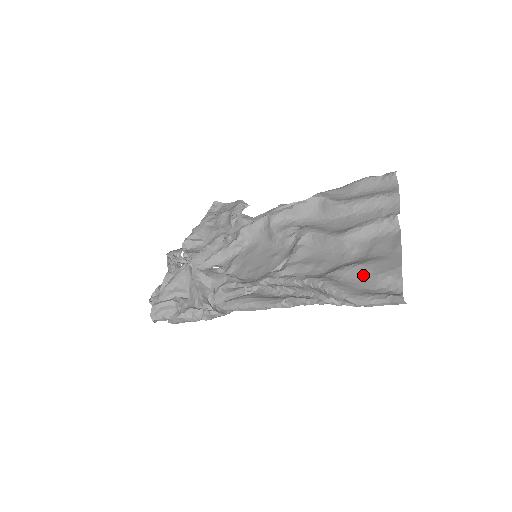
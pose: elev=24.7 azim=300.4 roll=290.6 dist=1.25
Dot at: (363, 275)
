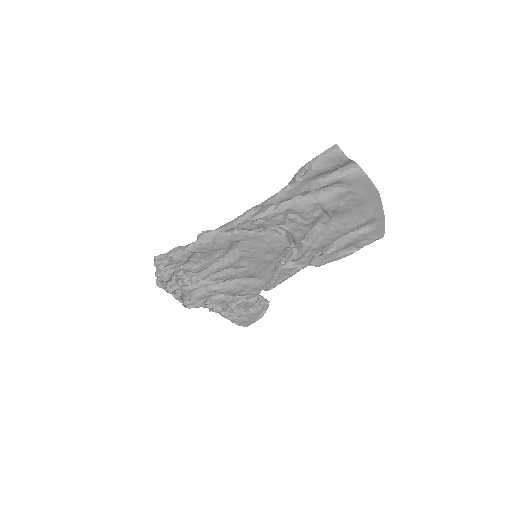
Dot at: (321, 181)
